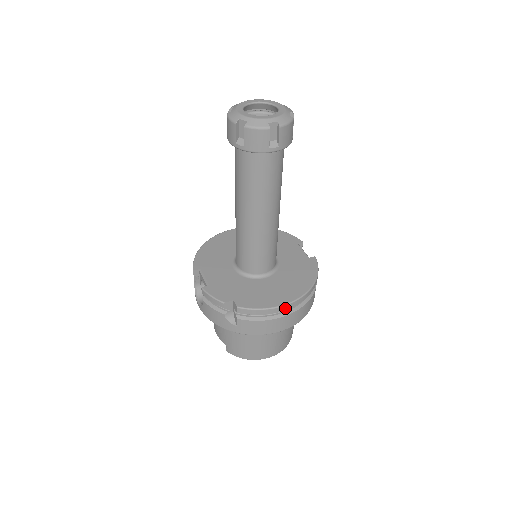
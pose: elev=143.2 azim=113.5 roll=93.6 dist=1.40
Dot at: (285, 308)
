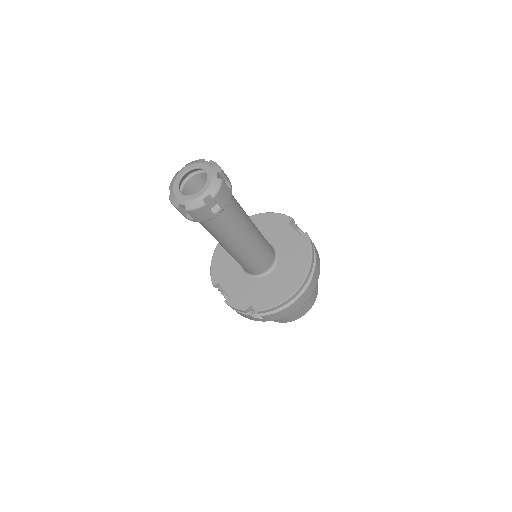
Dot at: (293, 297)
